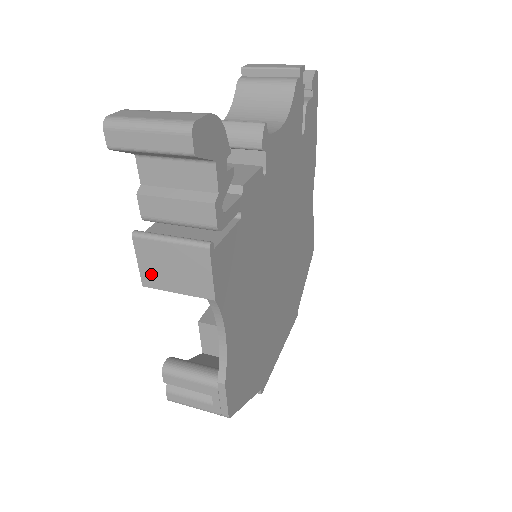
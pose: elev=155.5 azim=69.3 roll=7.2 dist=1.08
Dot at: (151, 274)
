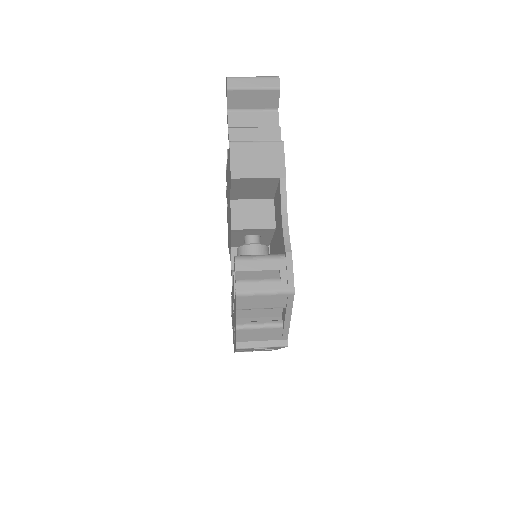
Dot at: (239, 167)
